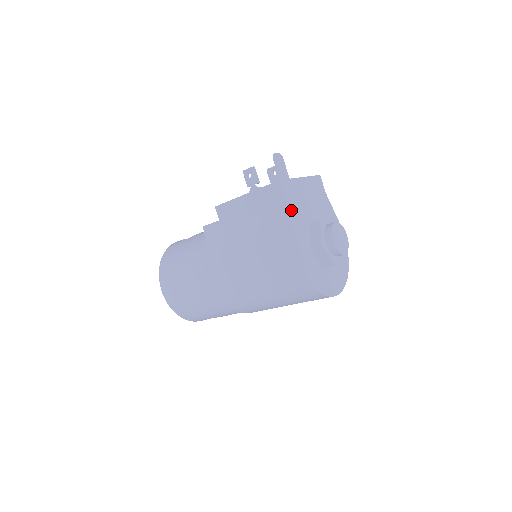
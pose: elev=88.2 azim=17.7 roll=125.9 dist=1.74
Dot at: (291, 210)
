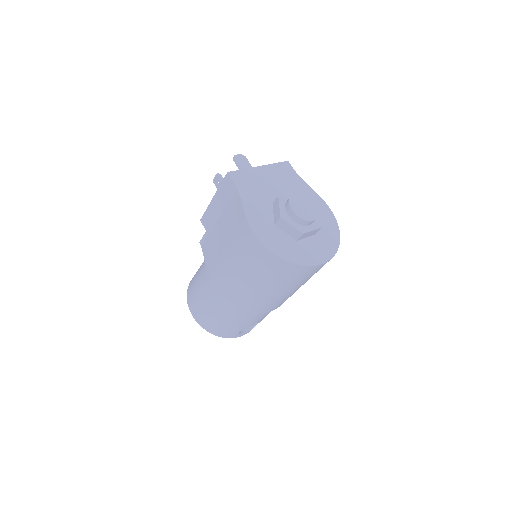
Dot at: (244, 195)
